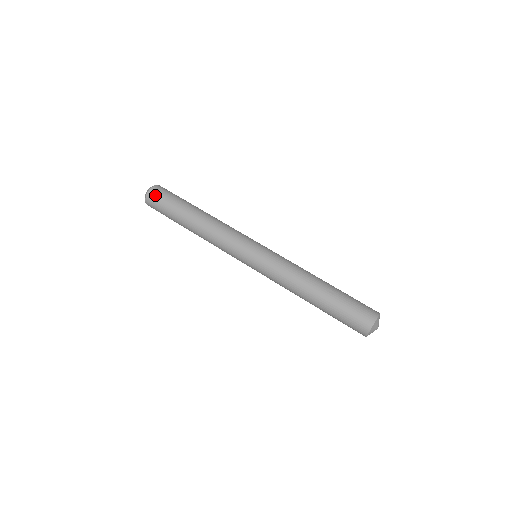
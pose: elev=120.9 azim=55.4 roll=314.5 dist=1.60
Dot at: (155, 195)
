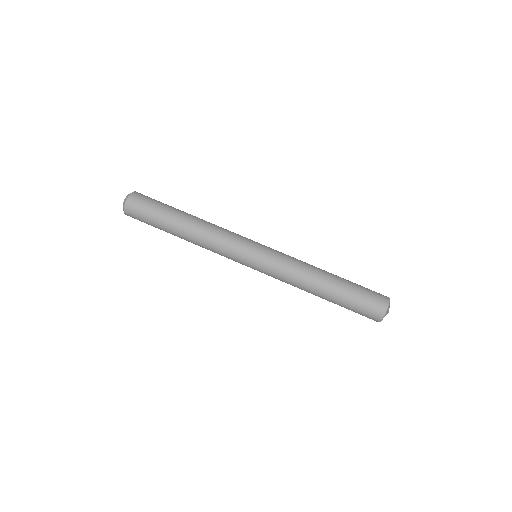
Dot at: (137, 200)
